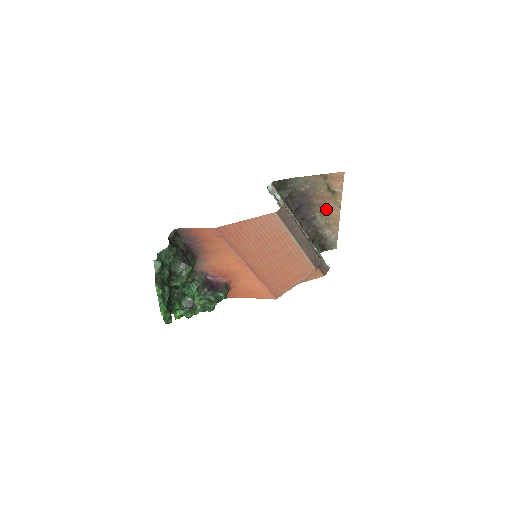
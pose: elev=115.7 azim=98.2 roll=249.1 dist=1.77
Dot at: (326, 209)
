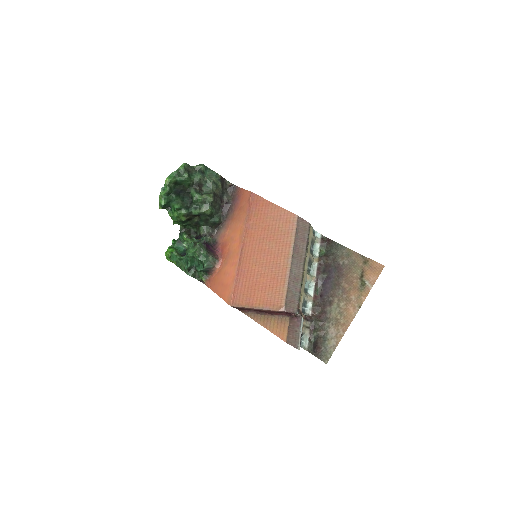
Dot at: (346, 300)
